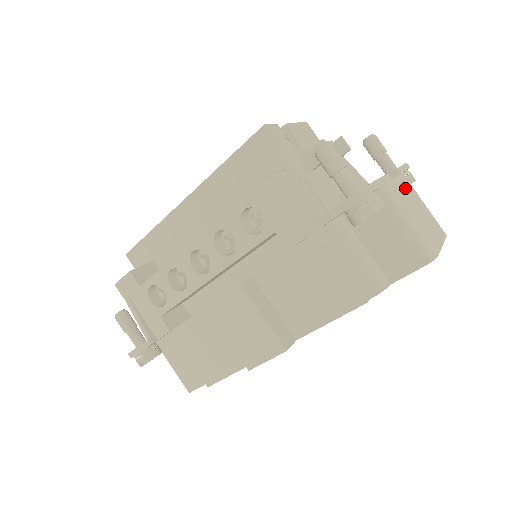
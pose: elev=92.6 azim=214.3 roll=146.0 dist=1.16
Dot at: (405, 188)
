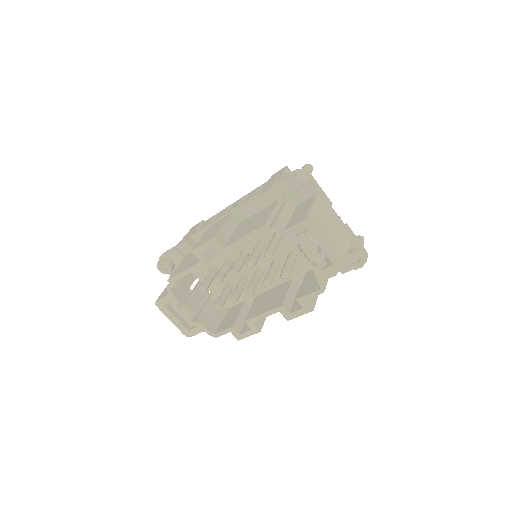
Dot at: (340, 224)
